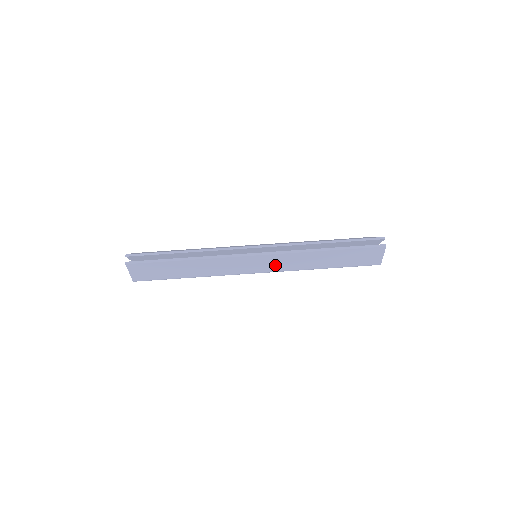
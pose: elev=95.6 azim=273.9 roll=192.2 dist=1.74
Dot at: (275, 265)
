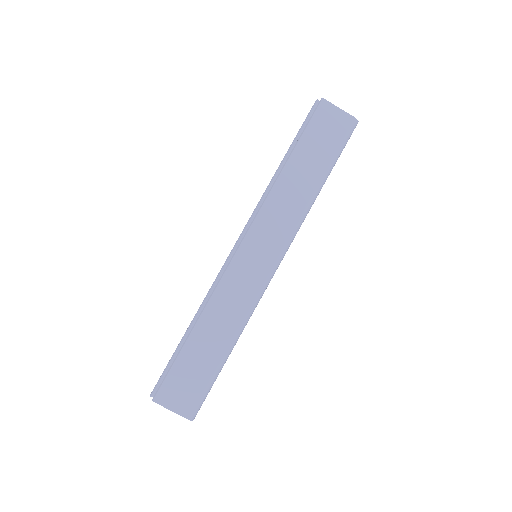
Dot at: (274, 236)
